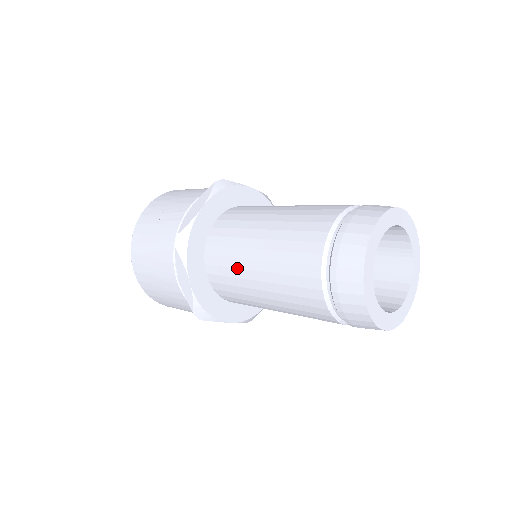
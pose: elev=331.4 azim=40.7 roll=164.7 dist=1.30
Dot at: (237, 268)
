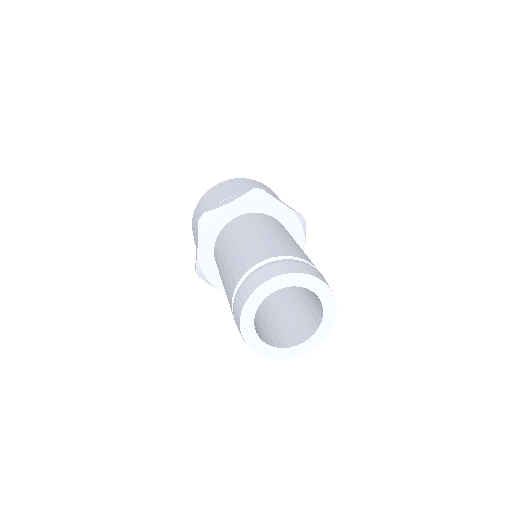
Dot at: (220, 256)
